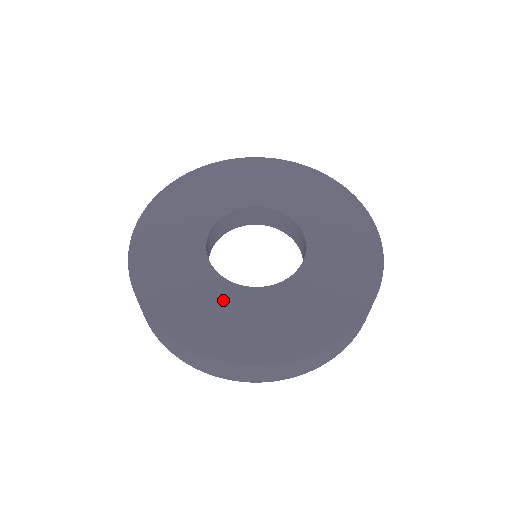
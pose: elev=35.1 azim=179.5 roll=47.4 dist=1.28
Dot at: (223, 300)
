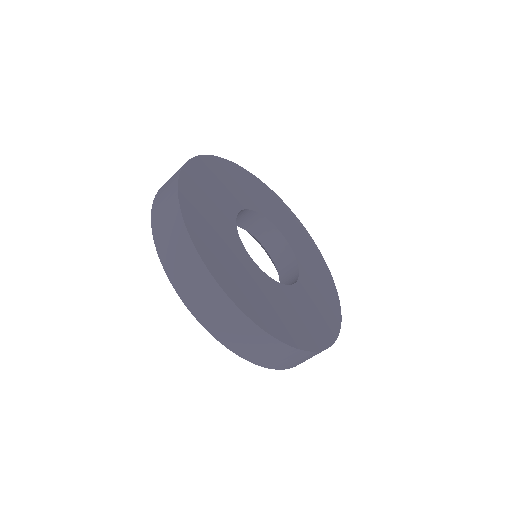
Dot at: (280, 297)
